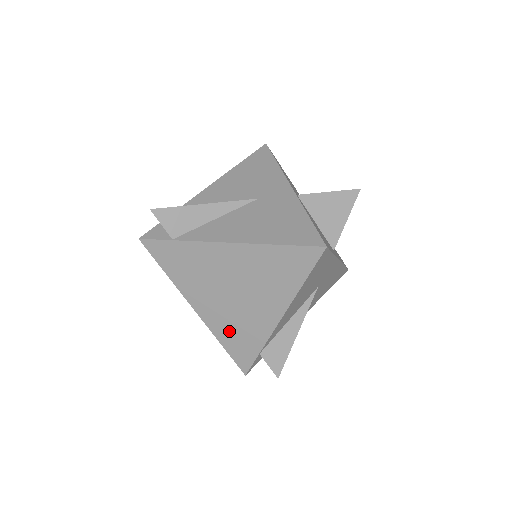
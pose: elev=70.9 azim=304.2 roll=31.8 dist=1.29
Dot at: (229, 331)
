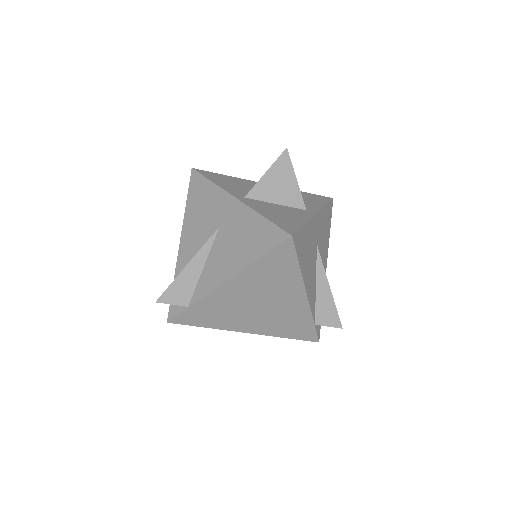
Dot at: (281, 327)
